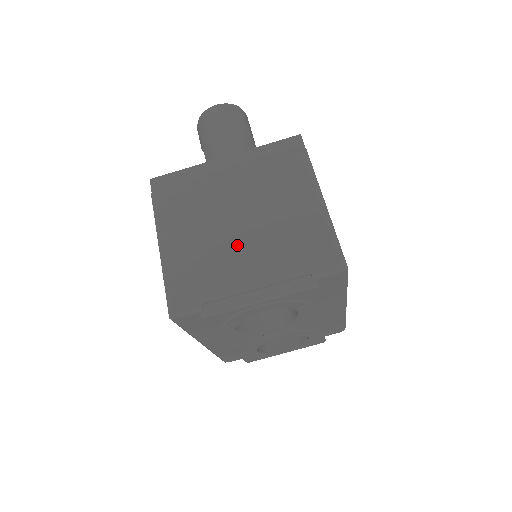
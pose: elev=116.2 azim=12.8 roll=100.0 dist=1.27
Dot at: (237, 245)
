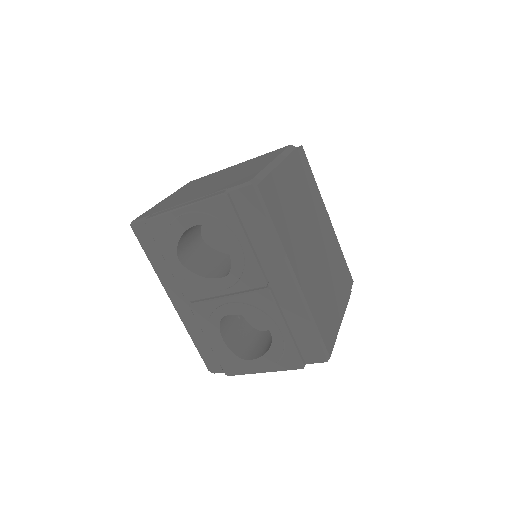
Dot at: (202, 188)
